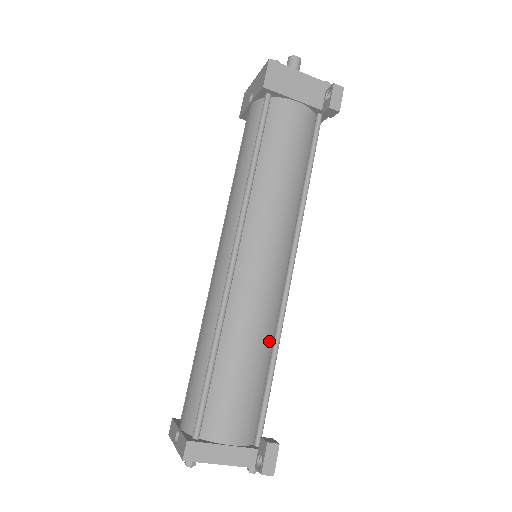
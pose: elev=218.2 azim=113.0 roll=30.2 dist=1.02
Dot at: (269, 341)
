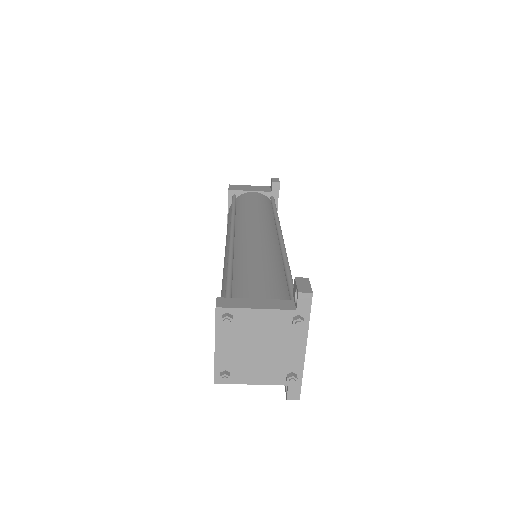
Dot at: (278, 262)
